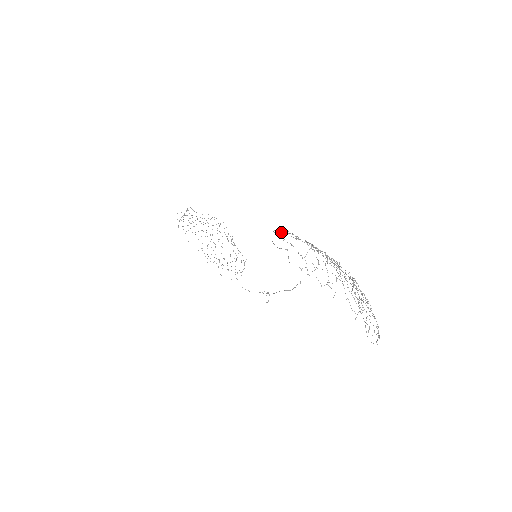
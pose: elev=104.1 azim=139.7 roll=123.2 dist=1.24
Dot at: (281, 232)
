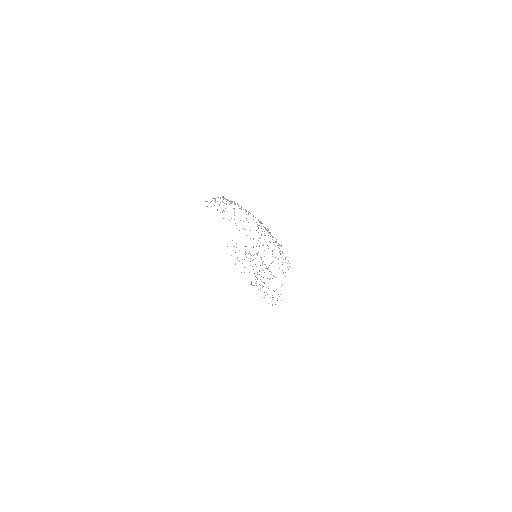
Dot at: occluded
